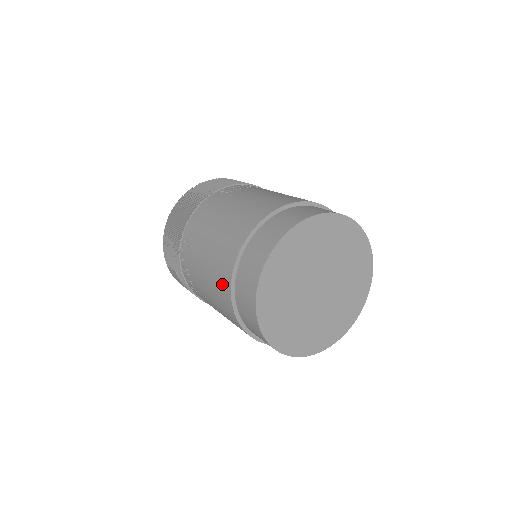
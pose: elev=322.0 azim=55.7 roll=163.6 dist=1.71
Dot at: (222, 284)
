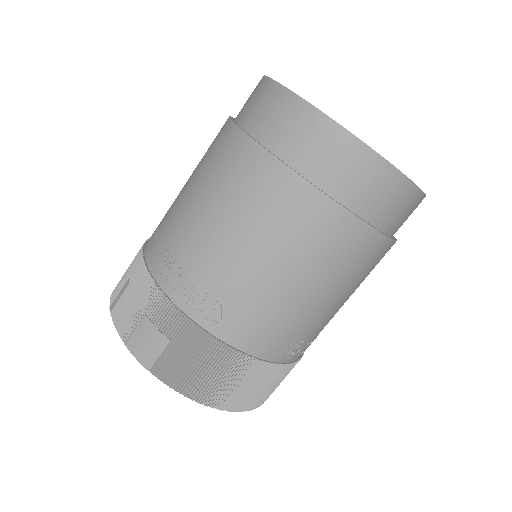
Dot at: (226, 149)
